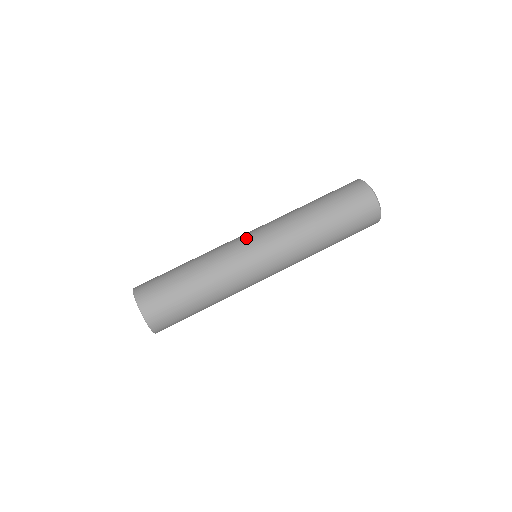
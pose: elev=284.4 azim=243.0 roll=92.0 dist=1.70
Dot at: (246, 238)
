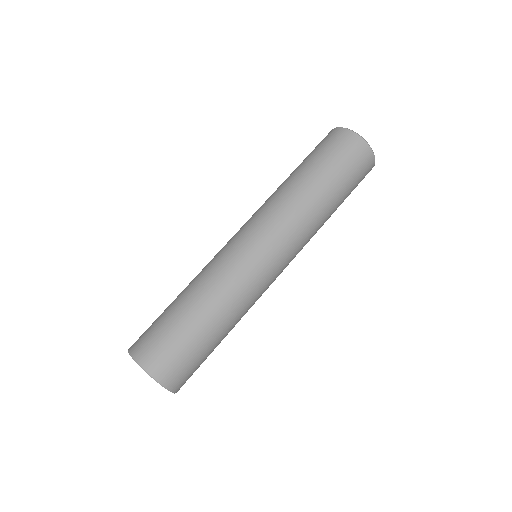
Dot at: (235, 237)
